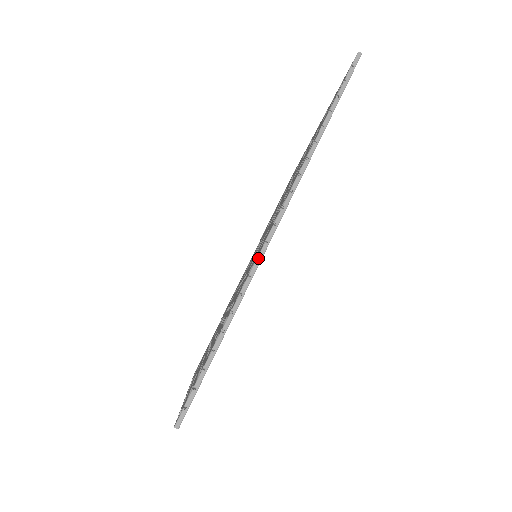
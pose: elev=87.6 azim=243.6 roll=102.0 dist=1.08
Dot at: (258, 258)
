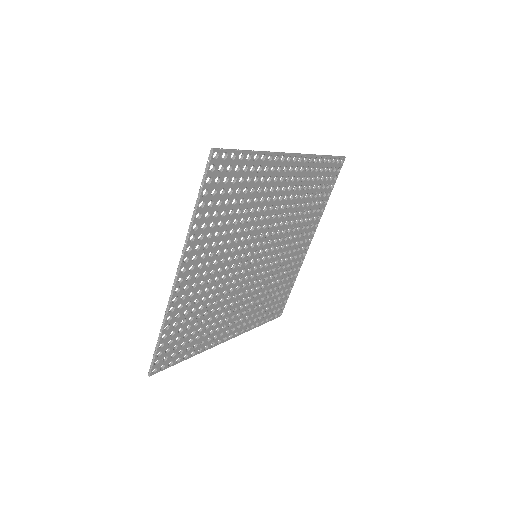
Dot at: (280, 155)
